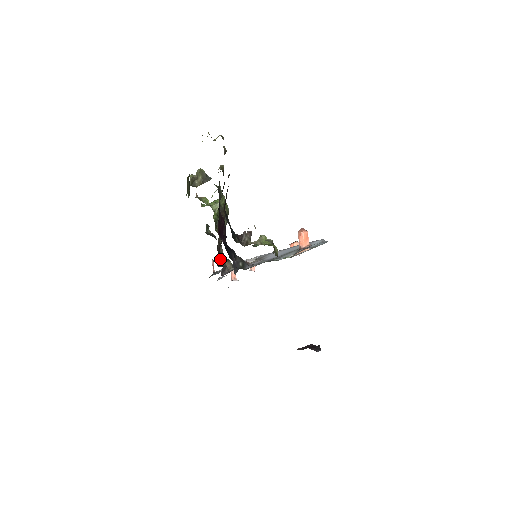
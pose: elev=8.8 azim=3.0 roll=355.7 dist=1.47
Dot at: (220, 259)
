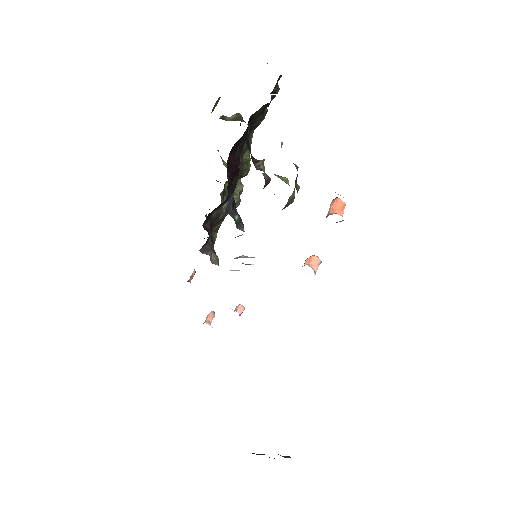
Dot at: (209, 229)
